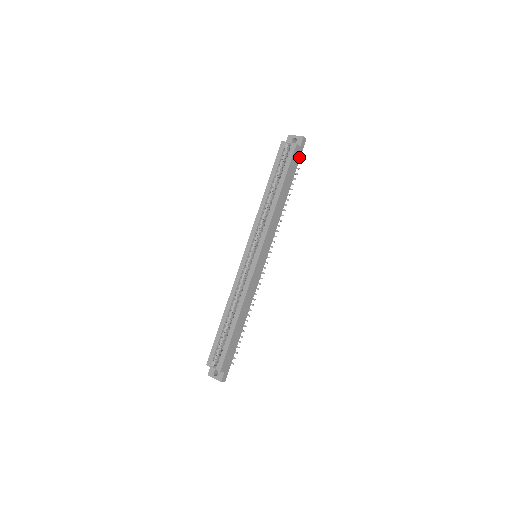
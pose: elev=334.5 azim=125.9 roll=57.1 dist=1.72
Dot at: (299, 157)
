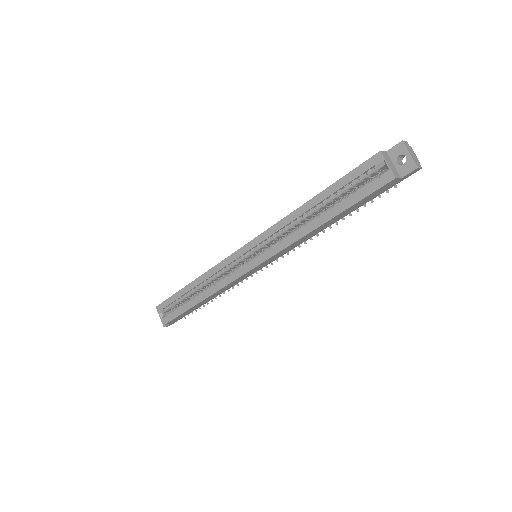
Dot at: (390, 186)
